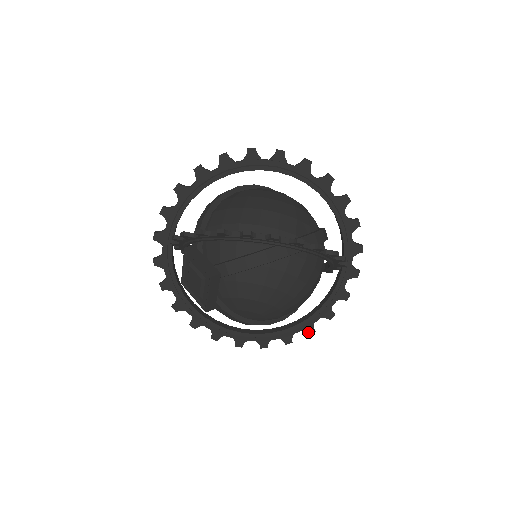
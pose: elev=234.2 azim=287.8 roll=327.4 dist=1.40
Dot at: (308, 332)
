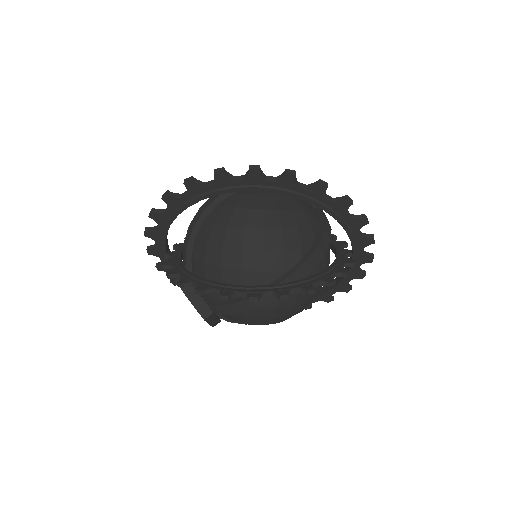
Dot at: (326, 301)
